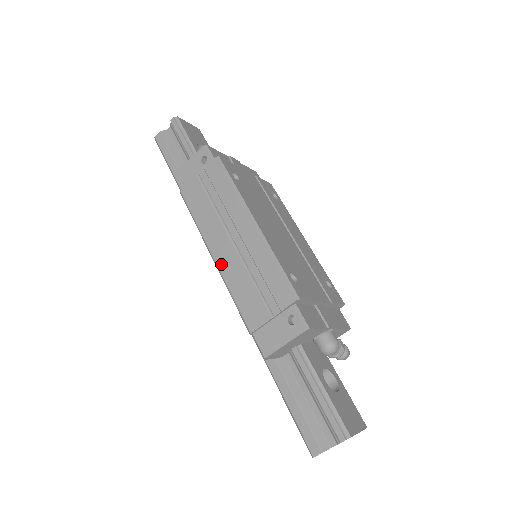
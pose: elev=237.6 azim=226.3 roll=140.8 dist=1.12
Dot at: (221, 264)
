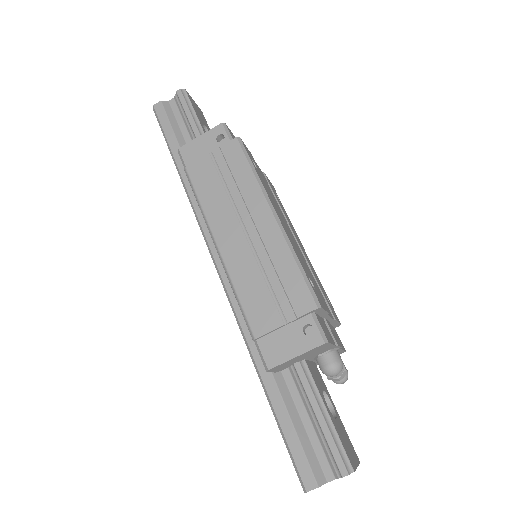
Dot at: (227, 255)
